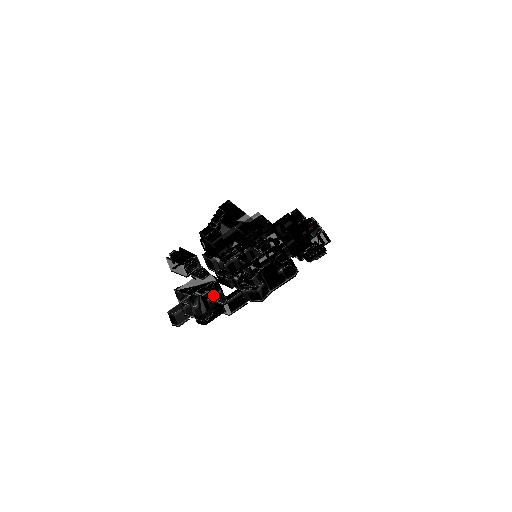
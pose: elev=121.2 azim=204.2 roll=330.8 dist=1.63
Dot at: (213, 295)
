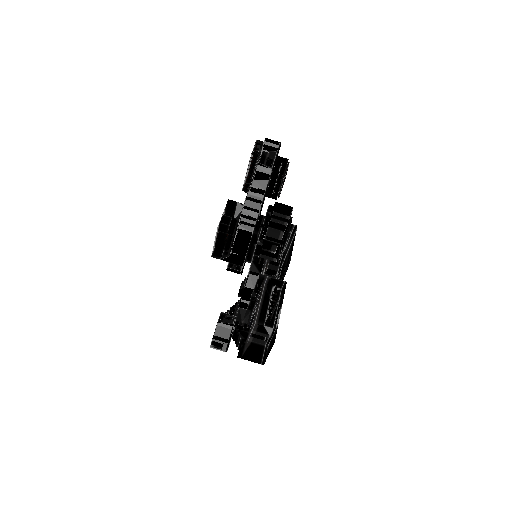
Dot at: occluded
